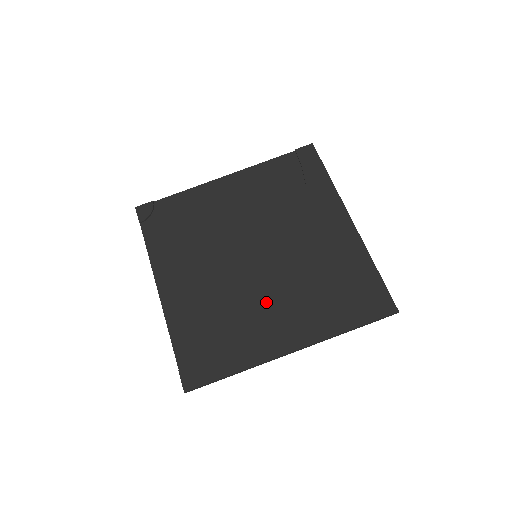
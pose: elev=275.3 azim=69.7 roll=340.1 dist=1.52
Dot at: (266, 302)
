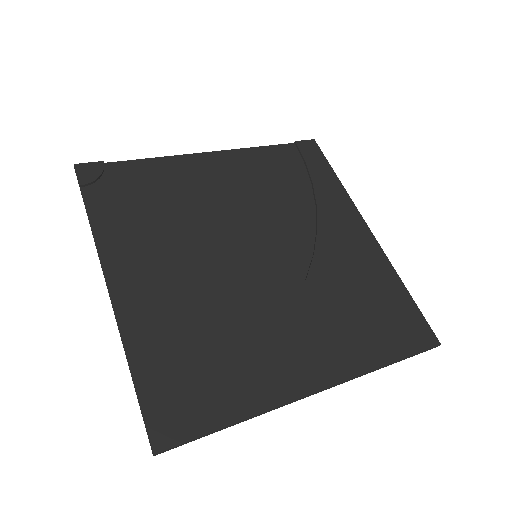
Dot at: (275, 318)
